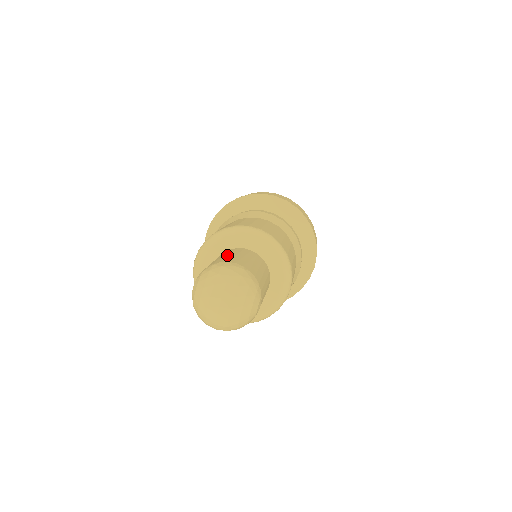
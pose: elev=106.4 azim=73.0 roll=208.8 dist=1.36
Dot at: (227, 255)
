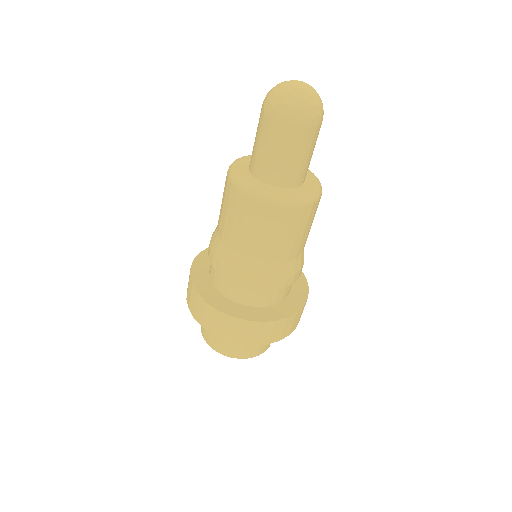
Dot at: occluded
